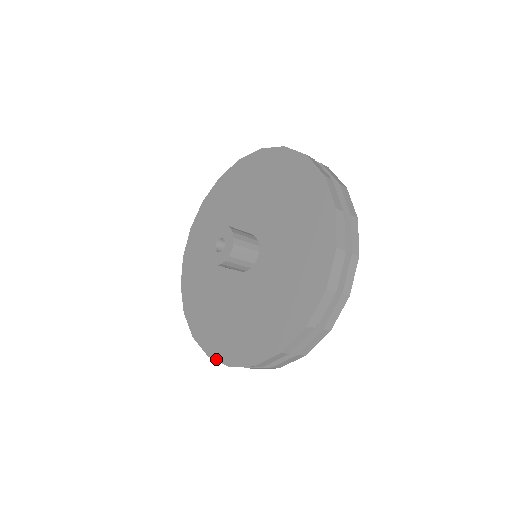
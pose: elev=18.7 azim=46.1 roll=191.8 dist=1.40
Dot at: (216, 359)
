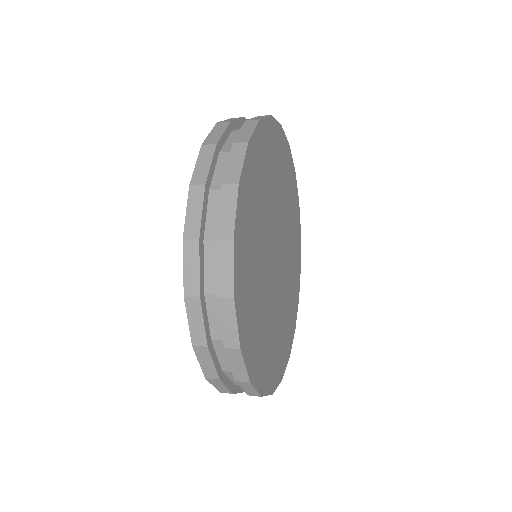
Dot at: (214, 385)
